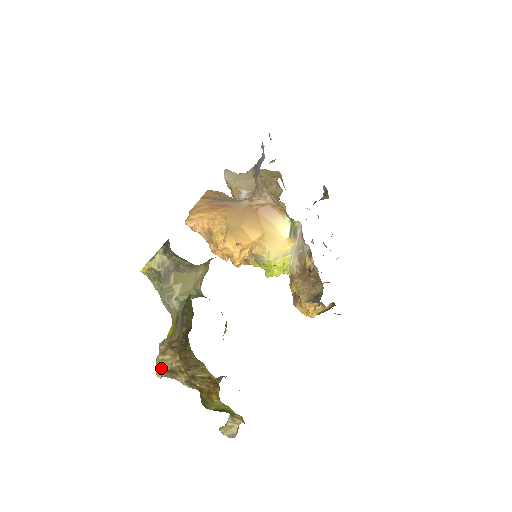
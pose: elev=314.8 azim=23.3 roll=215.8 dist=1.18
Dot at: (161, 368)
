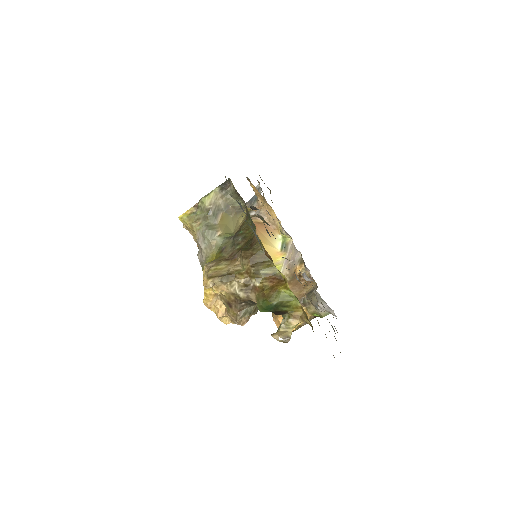
Dot at: (215, 275)
